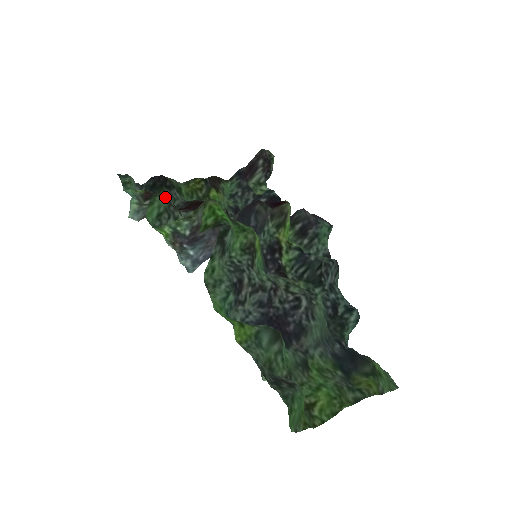
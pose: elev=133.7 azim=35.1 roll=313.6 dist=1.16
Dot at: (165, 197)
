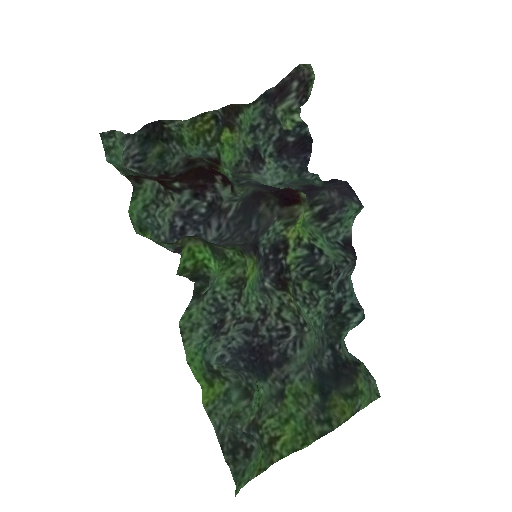
Dot at: (152, 184)
